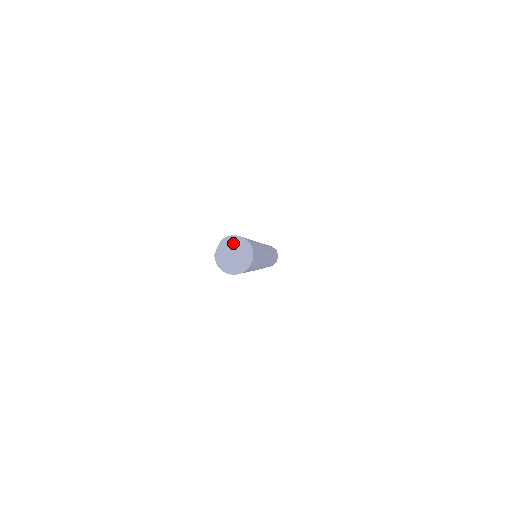
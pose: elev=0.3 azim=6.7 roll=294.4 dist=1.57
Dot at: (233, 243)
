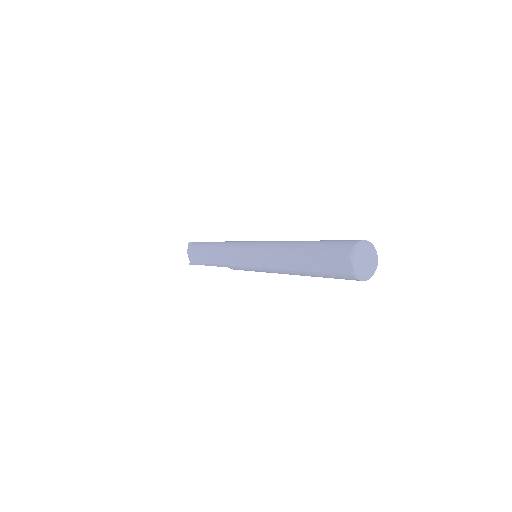
Dot at: (360, 252)
